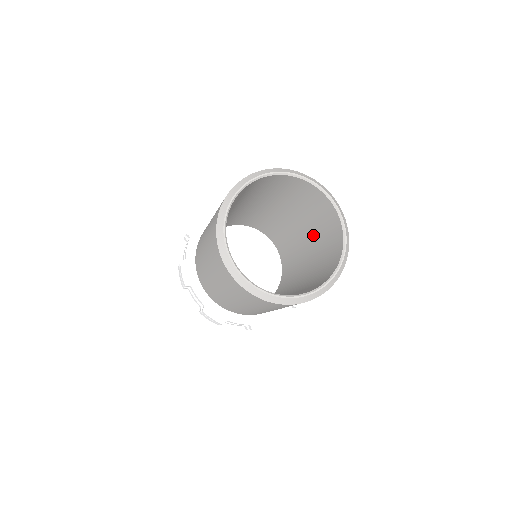
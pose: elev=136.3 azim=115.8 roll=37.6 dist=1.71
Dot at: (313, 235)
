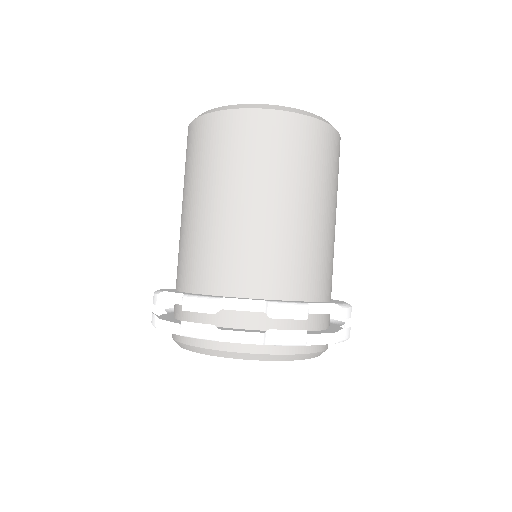
Dot at: occluded
